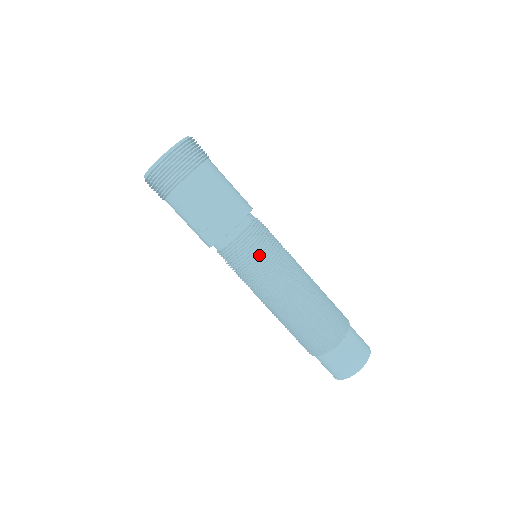
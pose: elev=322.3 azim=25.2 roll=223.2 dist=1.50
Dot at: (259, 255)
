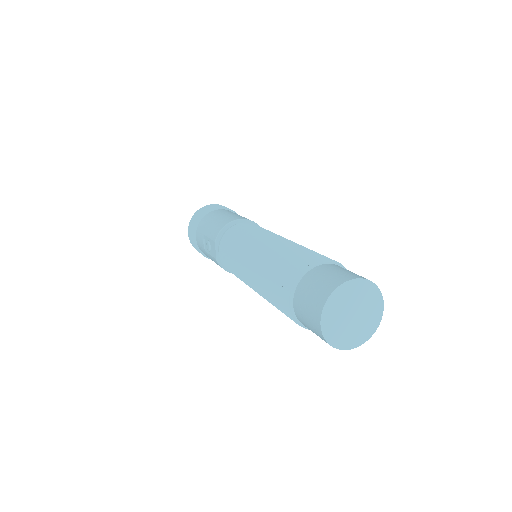
Dot at: (238, 238)
